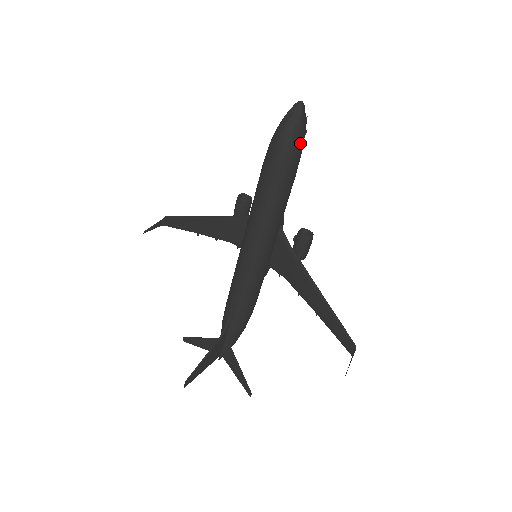
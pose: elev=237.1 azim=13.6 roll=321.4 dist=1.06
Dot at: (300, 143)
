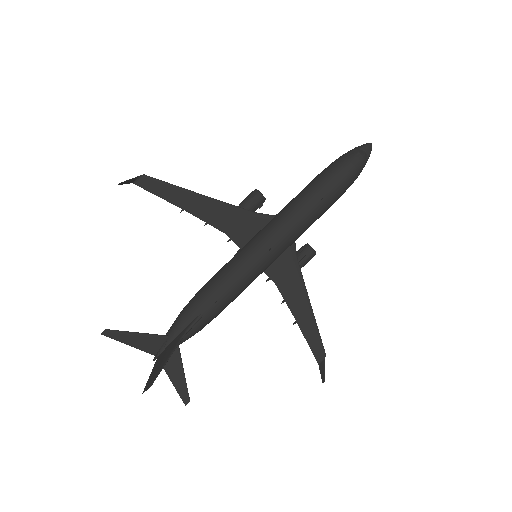
Dot at: occluded
